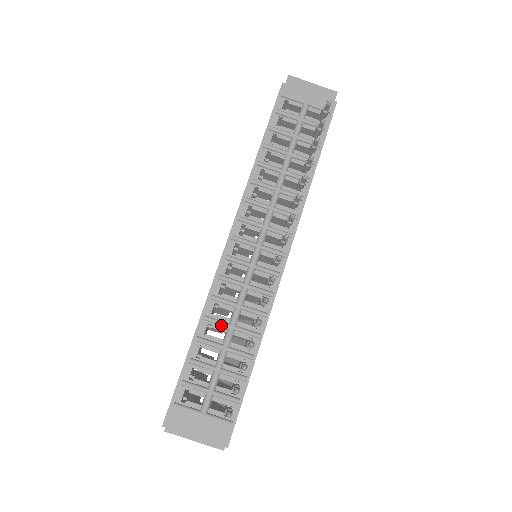
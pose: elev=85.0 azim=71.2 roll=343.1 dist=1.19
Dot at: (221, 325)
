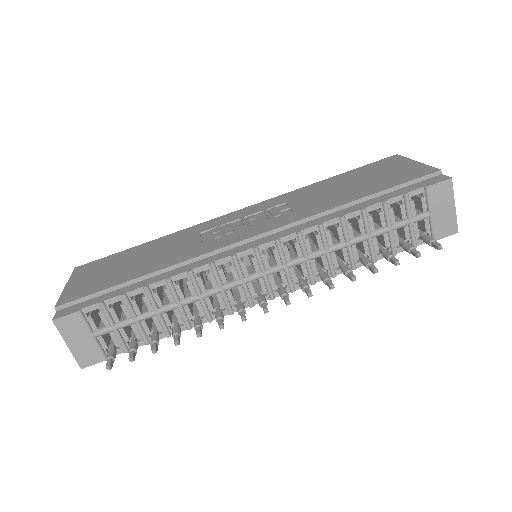
Dot at: (173, 296)
